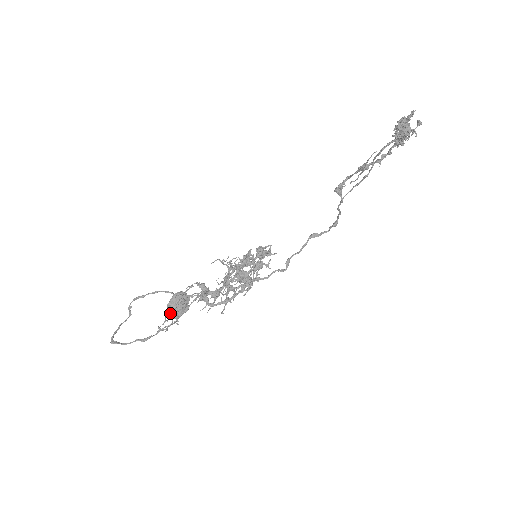
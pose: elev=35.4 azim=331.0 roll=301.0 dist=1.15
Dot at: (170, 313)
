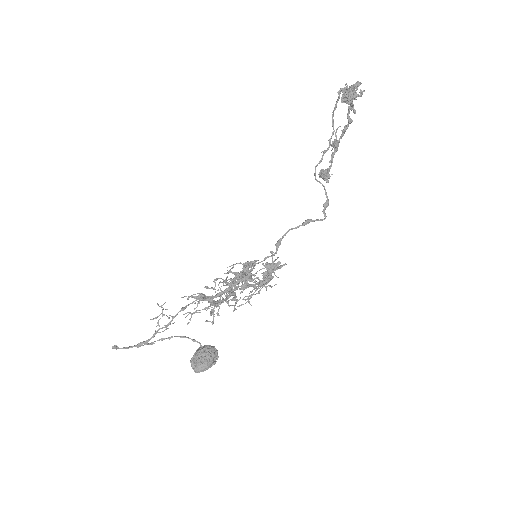
Dot at: (192, 363)
